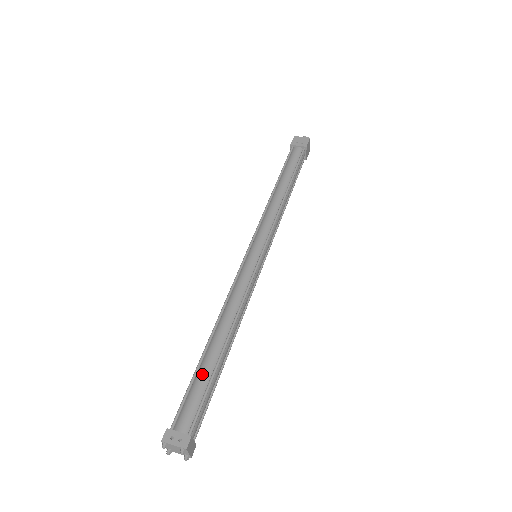
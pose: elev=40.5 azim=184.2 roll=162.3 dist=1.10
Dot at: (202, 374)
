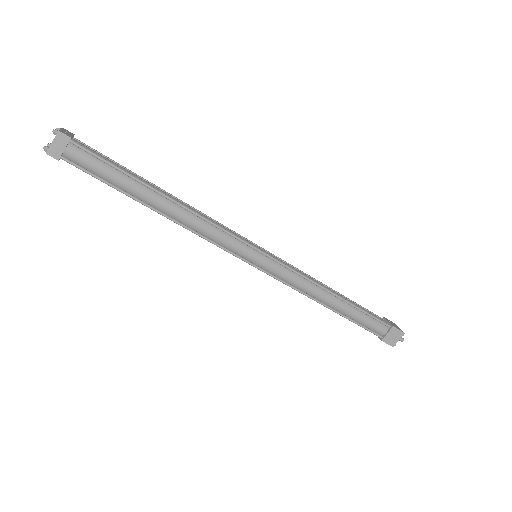
Dot at: (128, 170)
